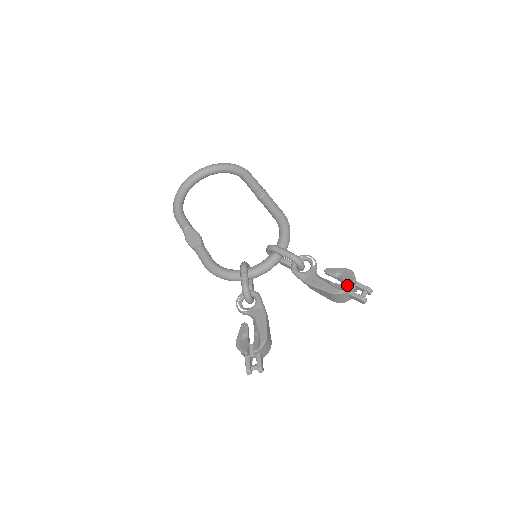
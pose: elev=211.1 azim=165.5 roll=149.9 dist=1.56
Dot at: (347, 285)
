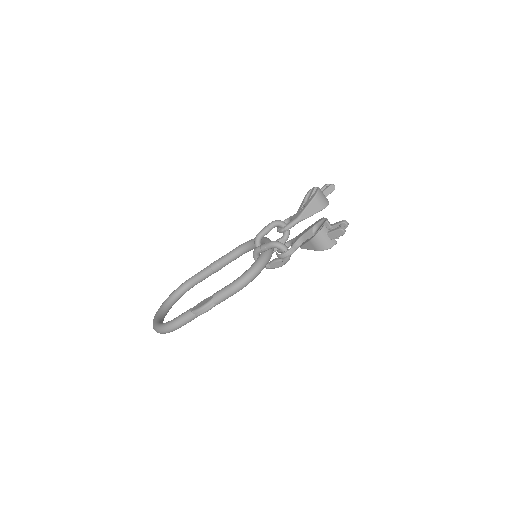
Dot at: occluded
